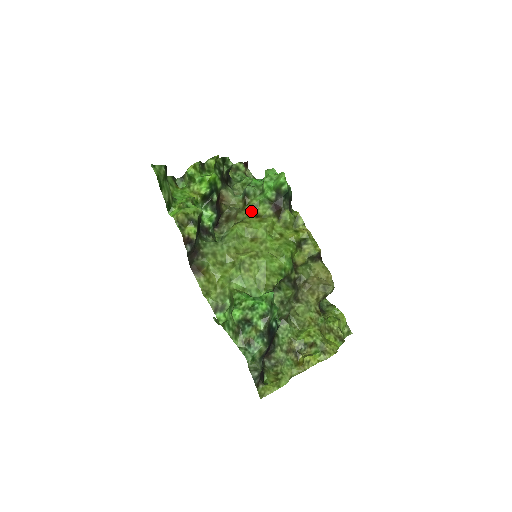
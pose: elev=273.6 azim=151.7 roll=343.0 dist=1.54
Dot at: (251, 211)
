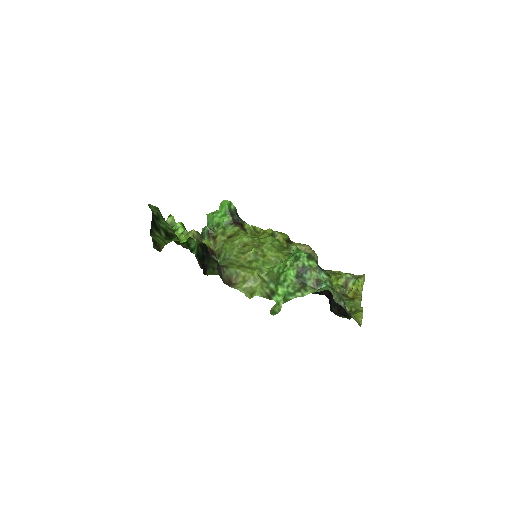
Dot at: (223, 237)
